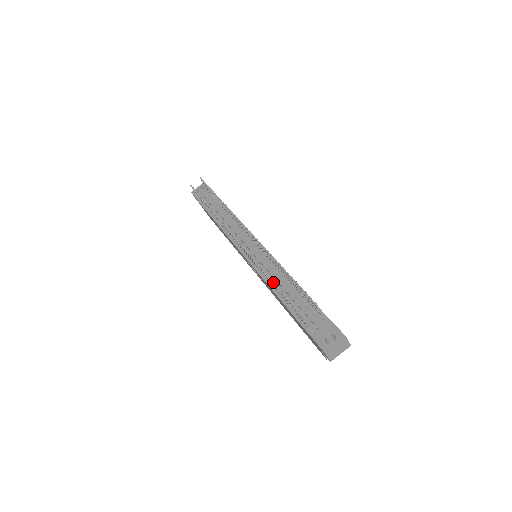
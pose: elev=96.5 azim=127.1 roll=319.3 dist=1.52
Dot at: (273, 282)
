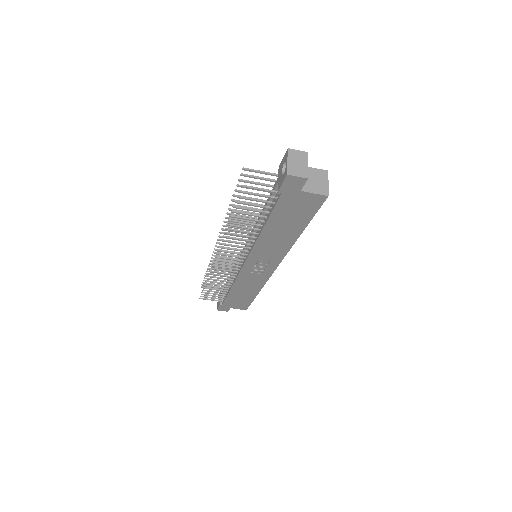
Dot at: (229, 216)
